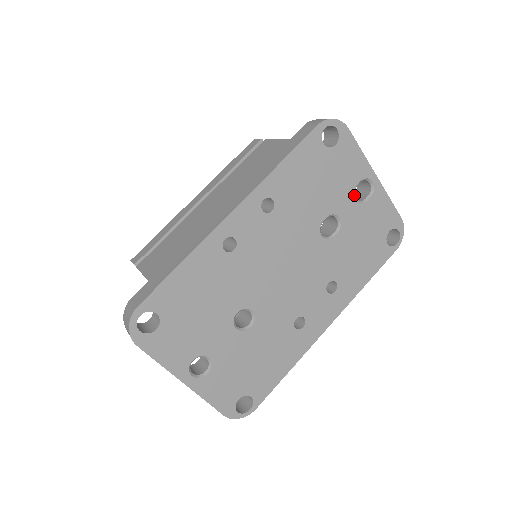
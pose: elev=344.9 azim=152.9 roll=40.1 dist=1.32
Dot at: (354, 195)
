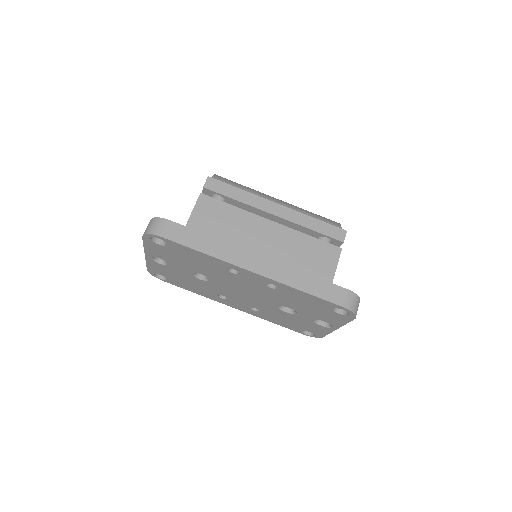
Dot at: (317, 319)
